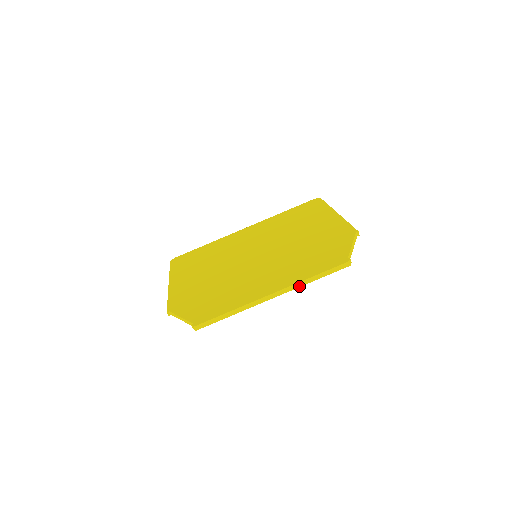
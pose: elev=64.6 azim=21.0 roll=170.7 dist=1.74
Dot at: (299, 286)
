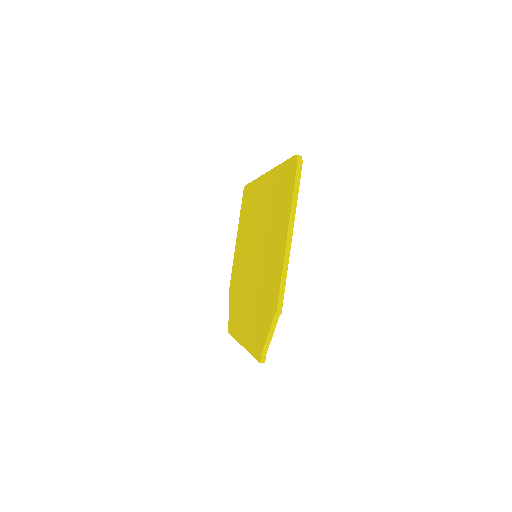
Dot at: occluded
